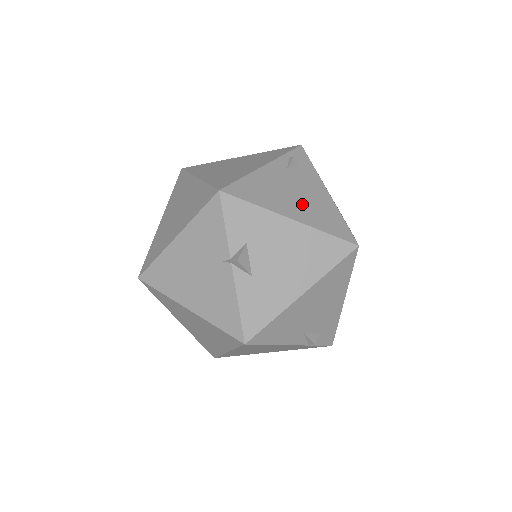
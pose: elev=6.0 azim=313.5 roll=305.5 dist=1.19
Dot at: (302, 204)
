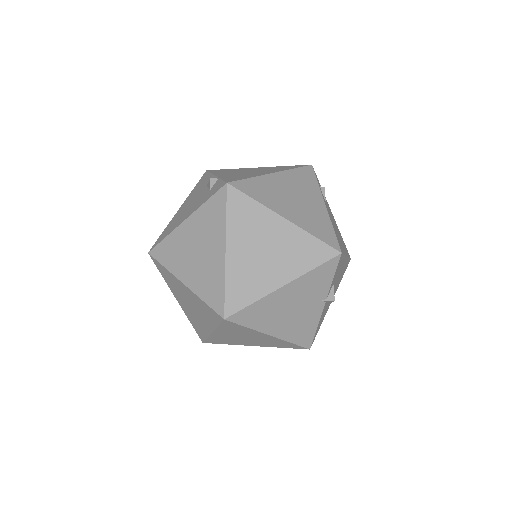
Dot at: (340, 237)
